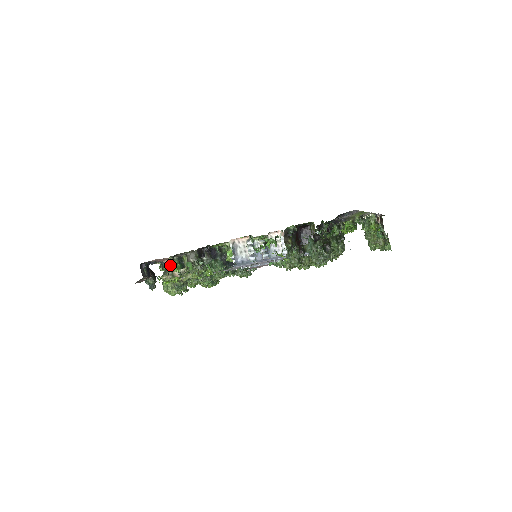
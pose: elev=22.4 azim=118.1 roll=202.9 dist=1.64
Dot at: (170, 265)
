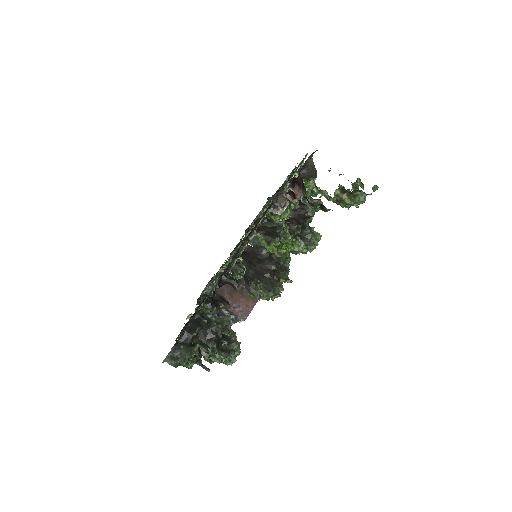
Dot at: occluded
